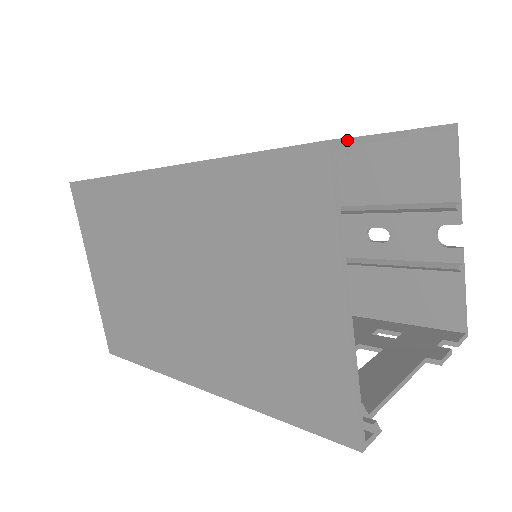
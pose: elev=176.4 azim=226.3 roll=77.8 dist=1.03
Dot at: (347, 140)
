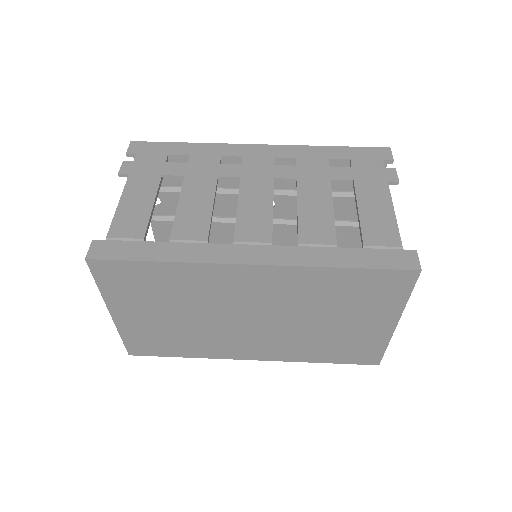
Dot at: (417, 256)
